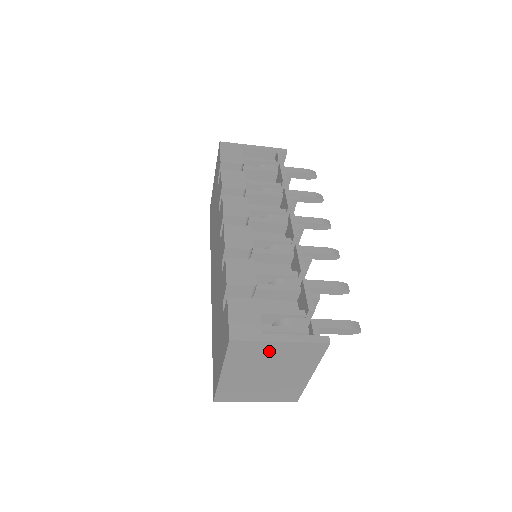
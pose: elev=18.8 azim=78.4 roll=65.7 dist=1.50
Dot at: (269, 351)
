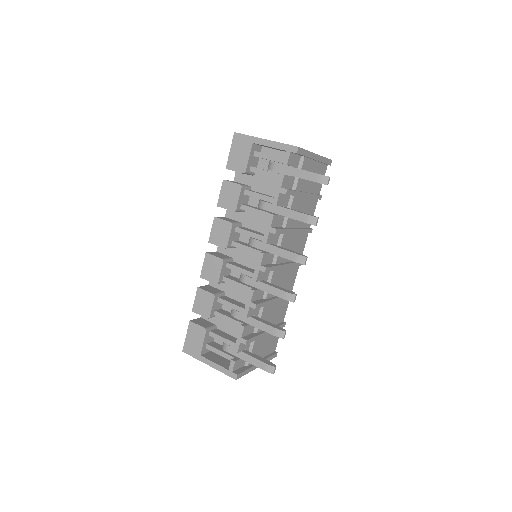
Dot at: occluded
